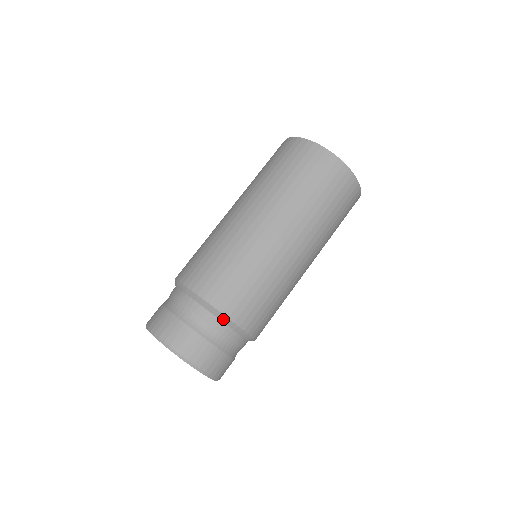
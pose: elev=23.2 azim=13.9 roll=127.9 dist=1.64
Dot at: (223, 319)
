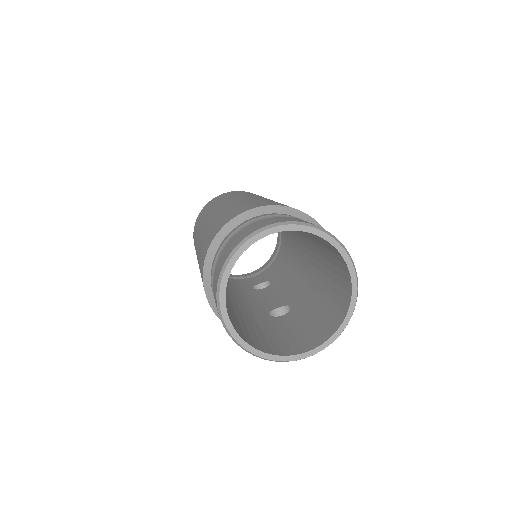
Dot at: (296, 214)
